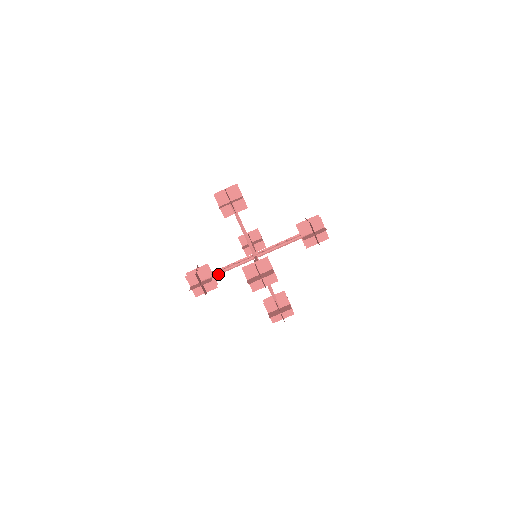
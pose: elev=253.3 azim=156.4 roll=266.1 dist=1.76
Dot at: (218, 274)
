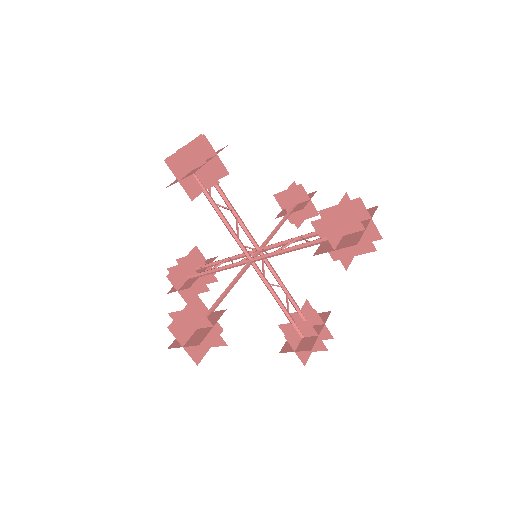
Dot at: (205, 274)
